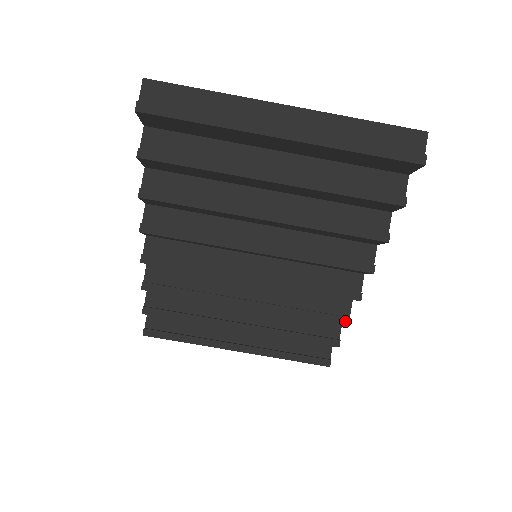
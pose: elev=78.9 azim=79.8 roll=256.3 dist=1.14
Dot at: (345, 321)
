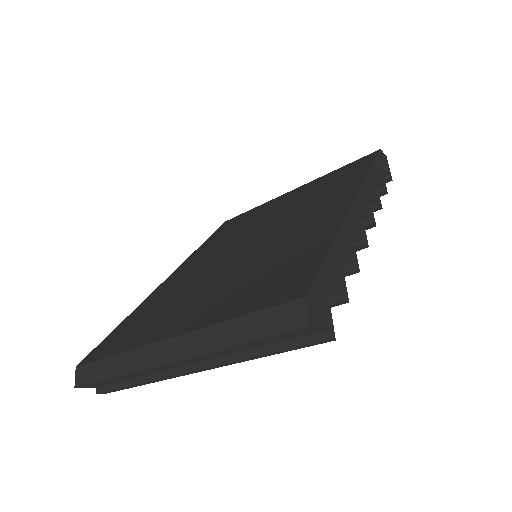
Dot at: (375, 210)
